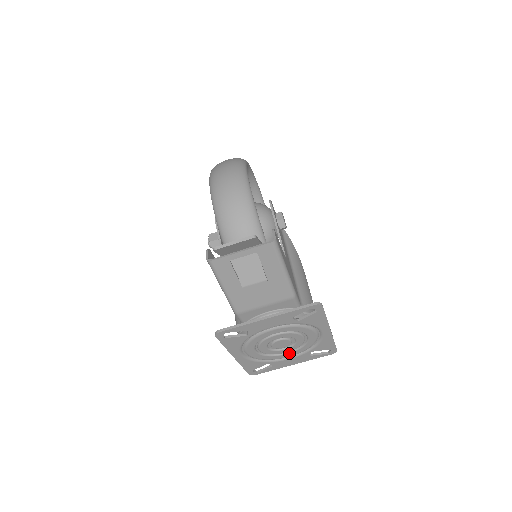
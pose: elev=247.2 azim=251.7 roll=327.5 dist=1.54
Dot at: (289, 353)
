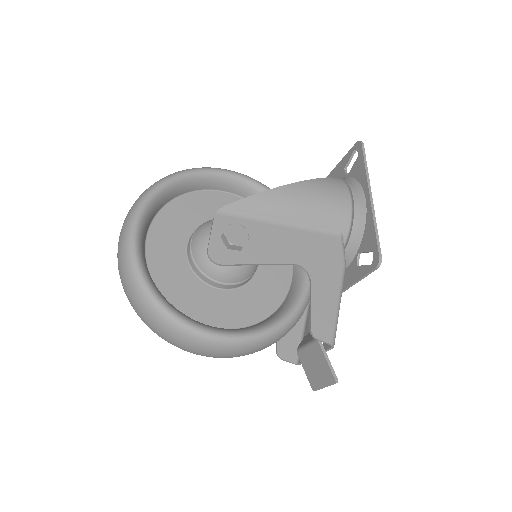
Dot at: occluded
